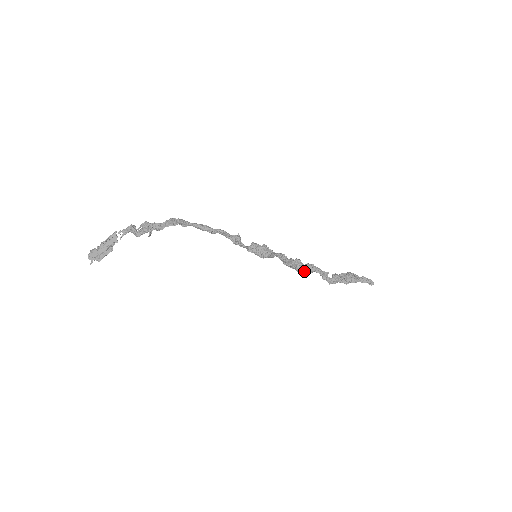
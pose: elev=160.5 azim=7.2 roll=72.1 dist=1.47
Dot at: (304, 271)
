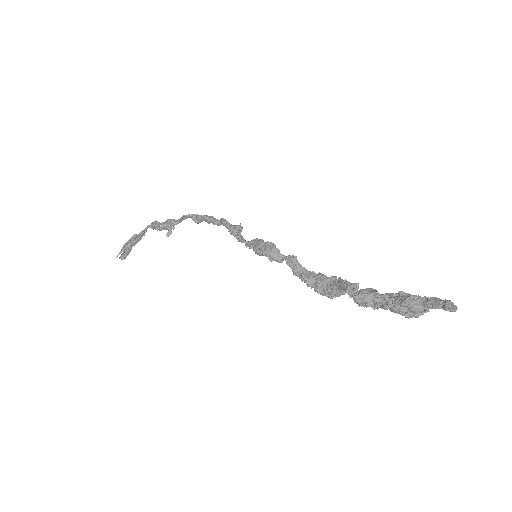
Dot at: (326, 291)
